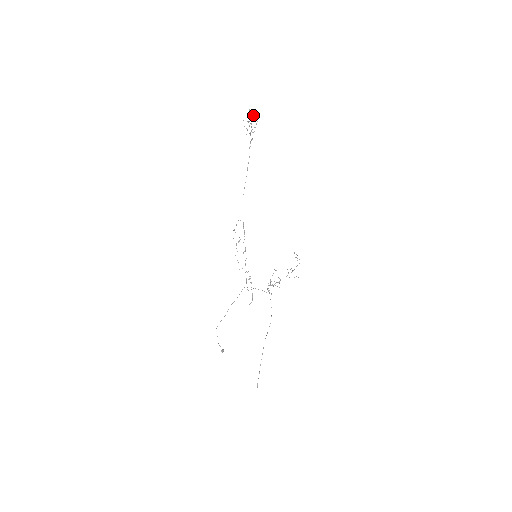
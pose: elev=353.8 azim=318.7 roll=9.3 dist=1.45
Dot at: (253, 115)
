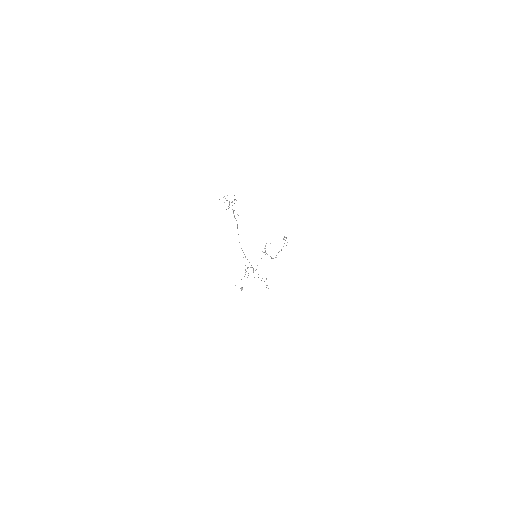
Dot at: (232, 201)
